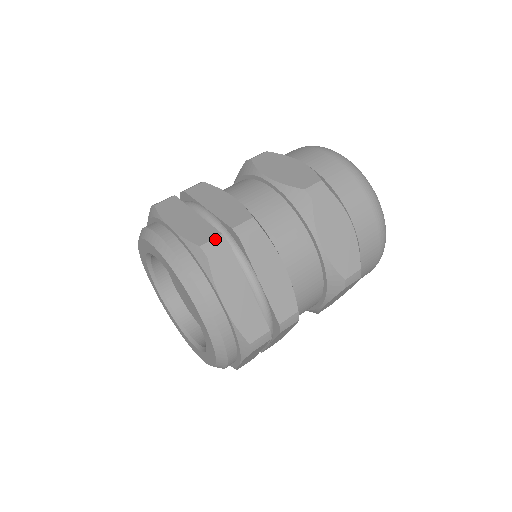
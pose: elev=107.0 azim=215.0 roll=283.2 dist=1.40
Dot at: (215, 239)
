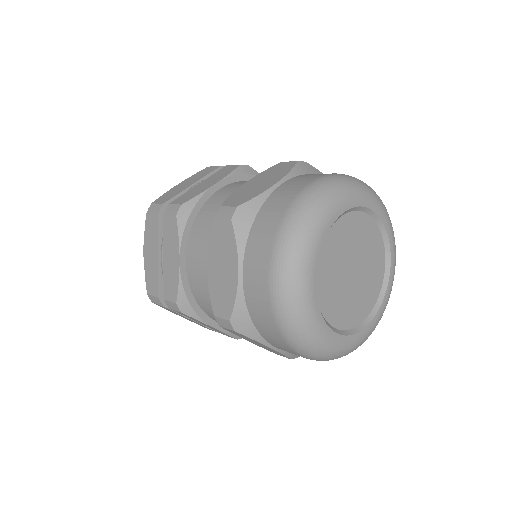
Dot at: (154, 297)
